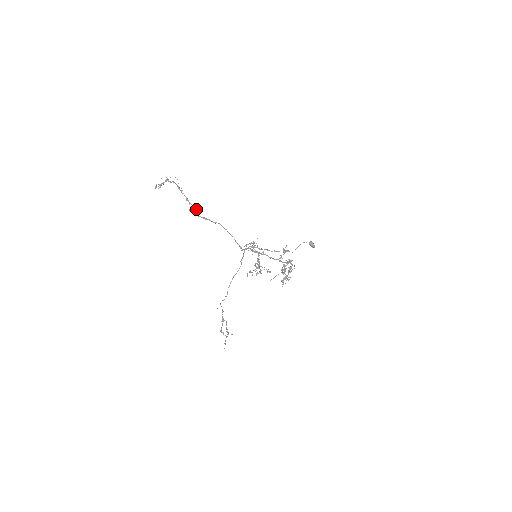
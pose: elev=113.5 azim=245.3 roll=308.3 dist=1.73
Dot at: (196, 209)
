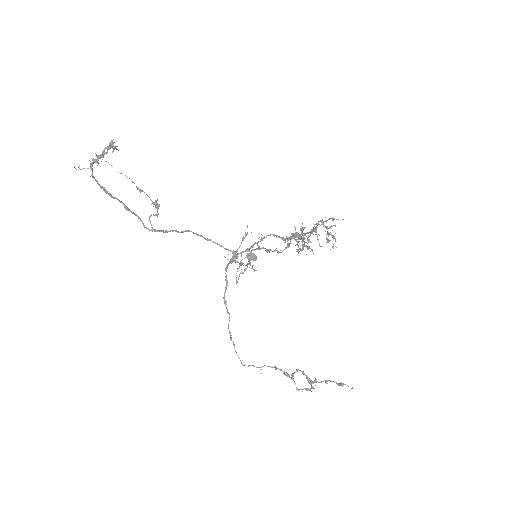
Dot at: (151, 215)
